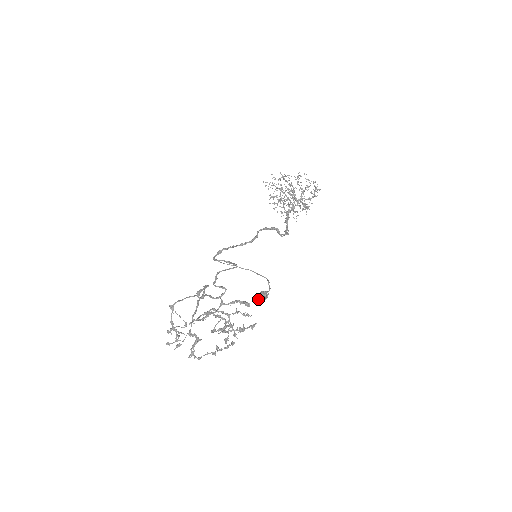
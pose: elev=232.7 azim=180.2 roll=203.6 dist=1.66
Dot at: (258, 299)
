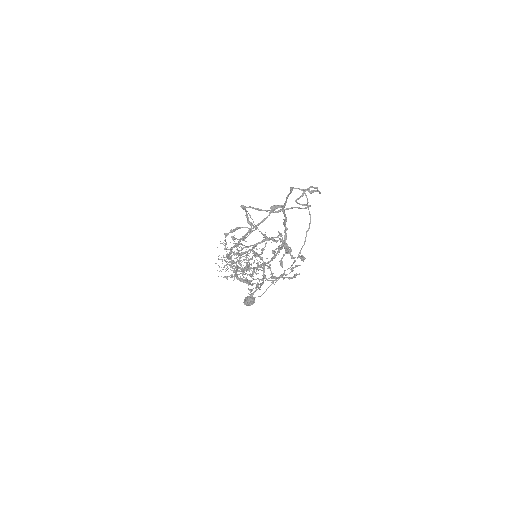
Dot at: (247, 299)
